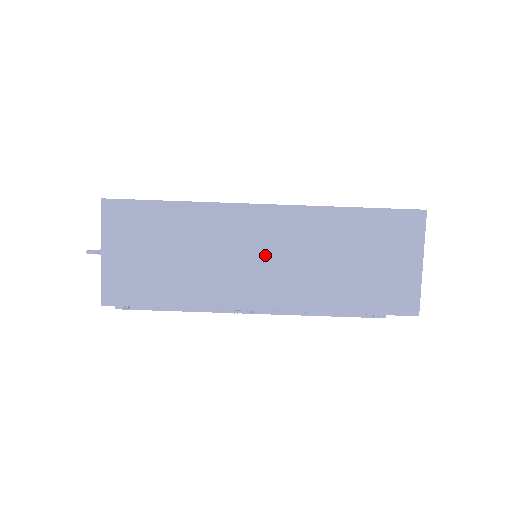
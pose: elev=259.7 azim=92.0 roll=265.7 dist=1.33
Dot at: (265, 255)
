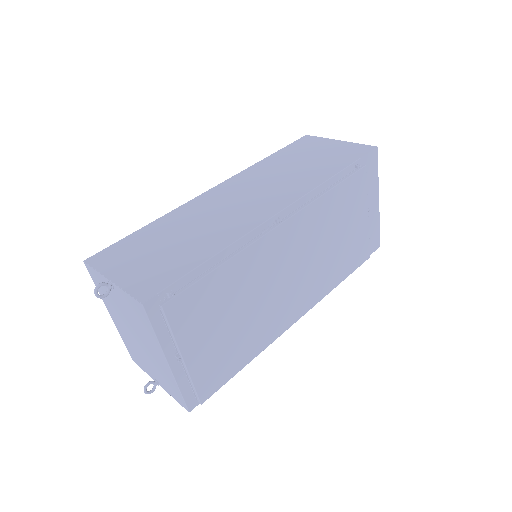
Dot at: (244, 196)
